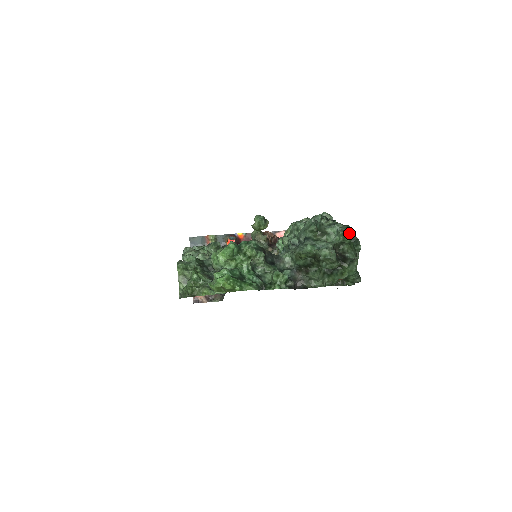
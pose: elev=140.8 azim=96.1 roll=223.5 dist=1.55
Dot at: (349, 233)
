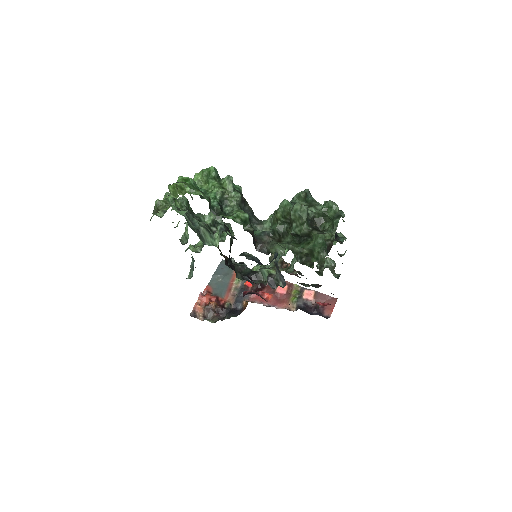
Dot at: (333, 203)
